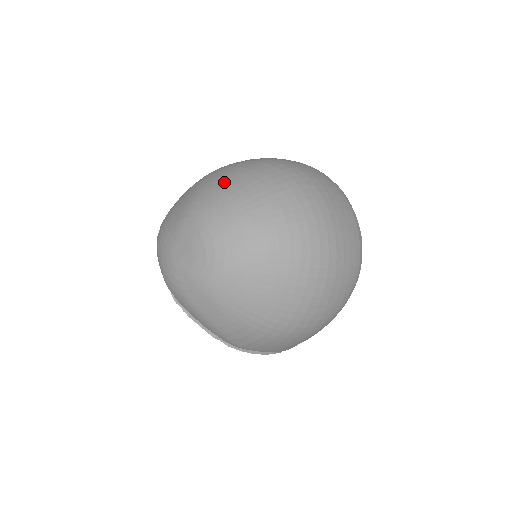
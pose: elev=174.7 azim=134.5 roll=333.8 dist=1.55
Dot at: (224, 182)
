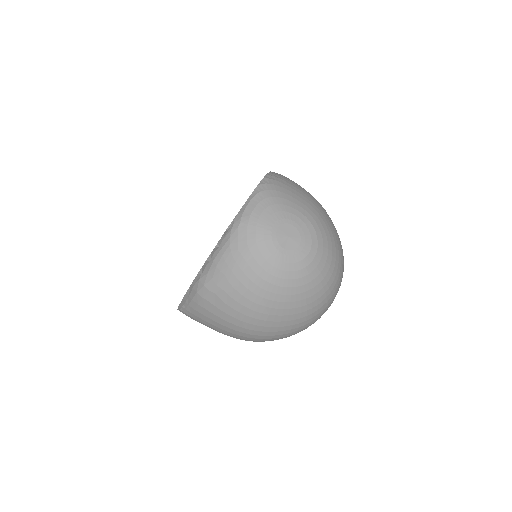
Dot at: (334, 231)
